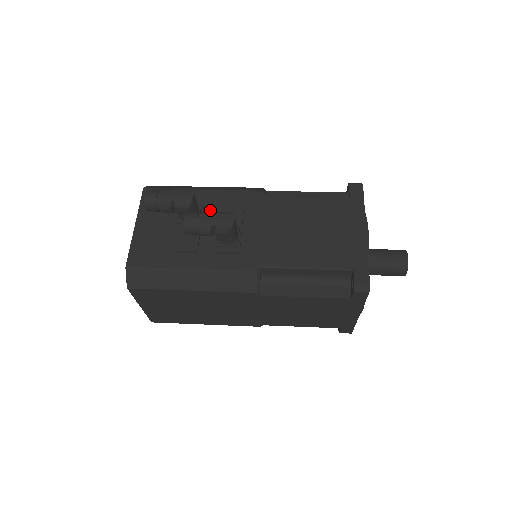
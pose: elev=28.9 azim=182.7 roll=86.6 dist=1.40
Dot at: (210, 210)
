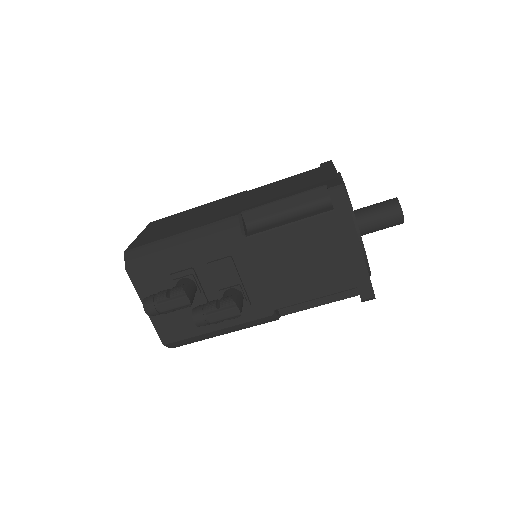
Dot at: (202, 273)
